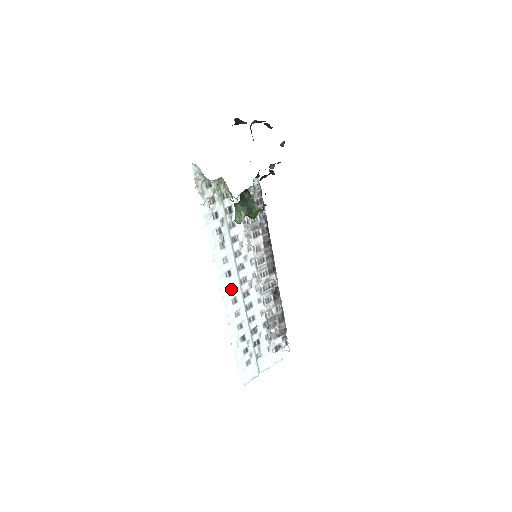
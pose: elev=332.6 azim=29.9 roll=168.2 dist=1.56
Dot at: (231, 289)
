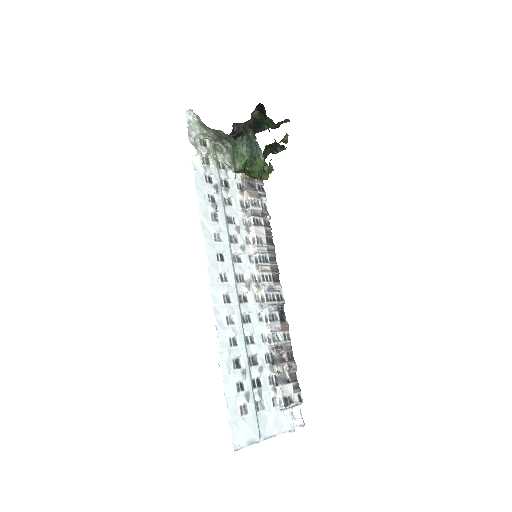
Dot at: (223, 280)
